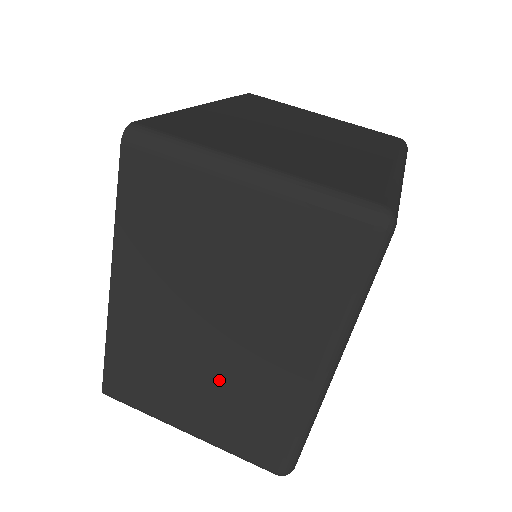
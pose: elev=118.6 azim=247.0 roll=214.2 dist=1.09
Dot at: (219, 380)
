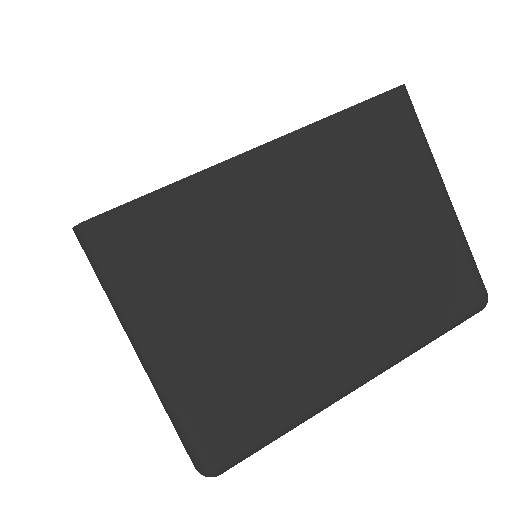
Dot at: occluded
